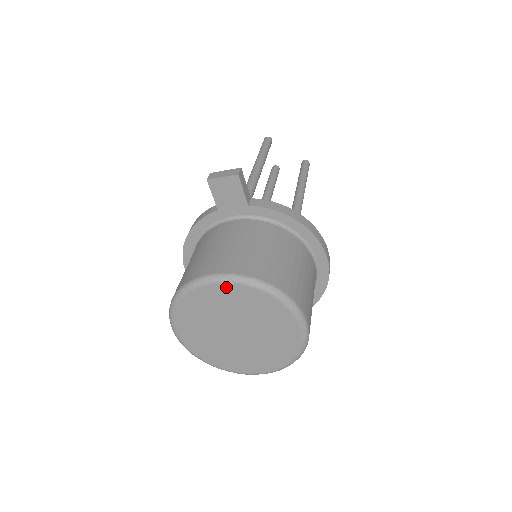
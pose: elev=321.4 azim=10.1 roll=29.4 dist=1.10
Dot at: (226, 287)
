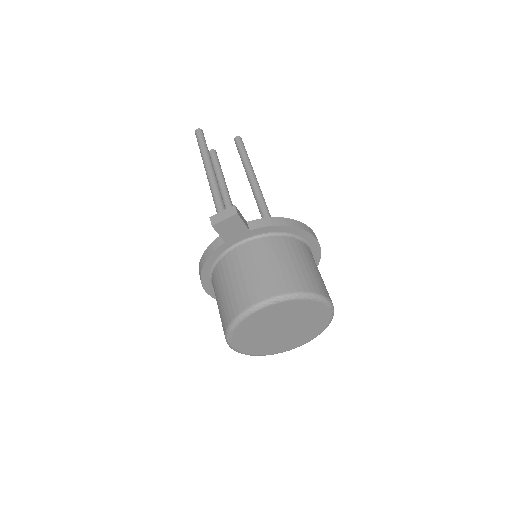
Dot at: (271, 308)
